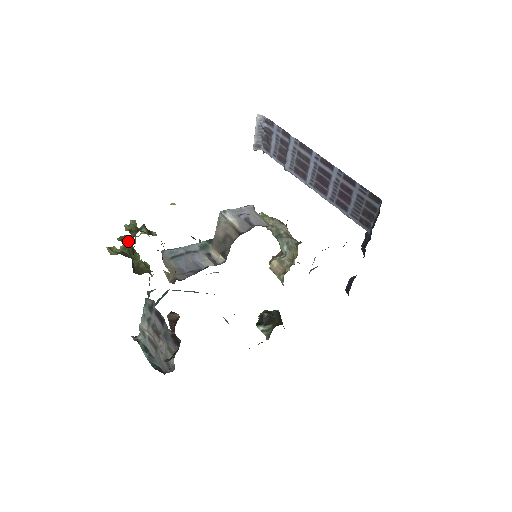
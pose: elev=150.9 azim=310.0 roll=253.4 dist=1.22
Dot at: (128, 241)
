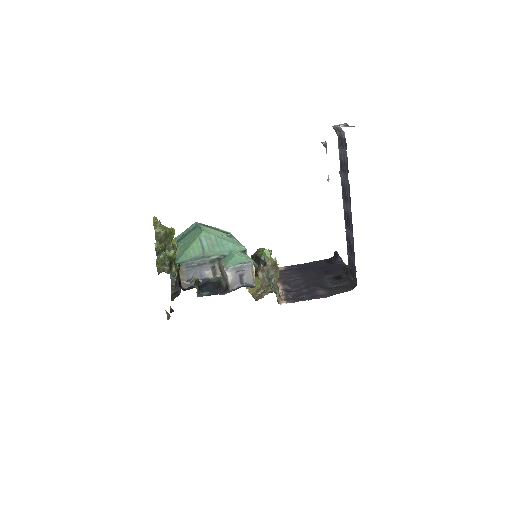
Dot at: (161, 253)
